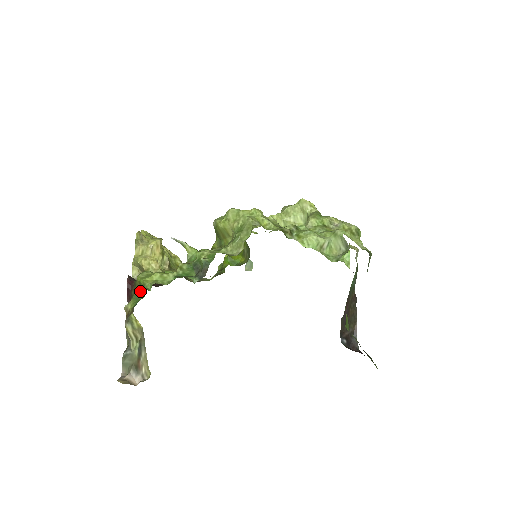
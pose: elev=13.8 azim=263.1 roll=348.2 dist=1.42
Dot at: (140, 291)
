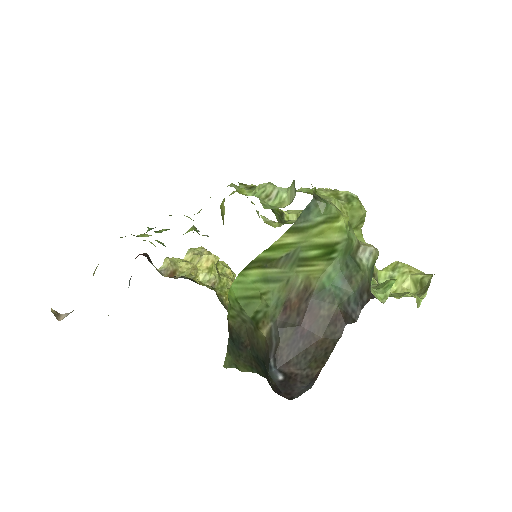
Dot at: occluded
